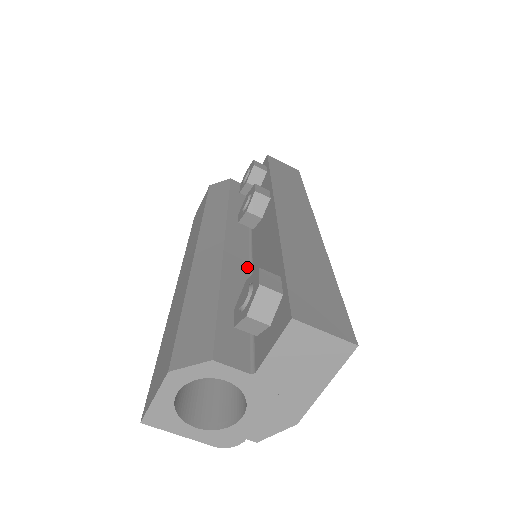
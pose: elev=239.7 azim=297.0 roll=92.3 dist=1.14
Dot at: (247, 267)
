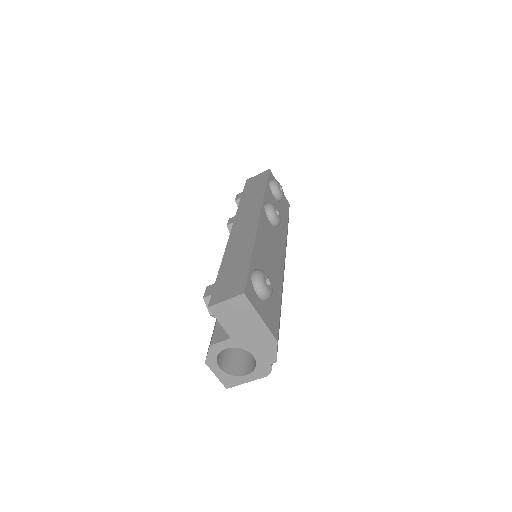
Dot at: occluded
